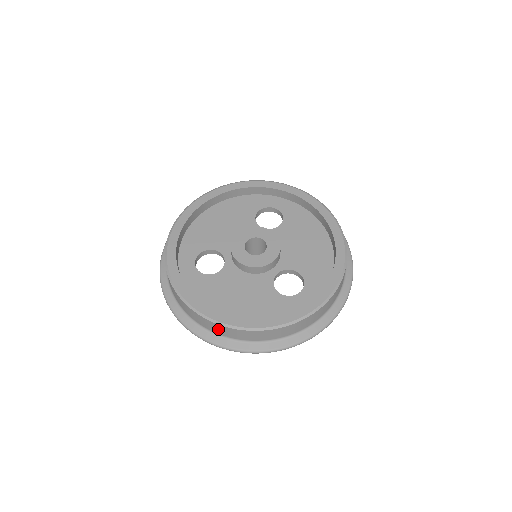
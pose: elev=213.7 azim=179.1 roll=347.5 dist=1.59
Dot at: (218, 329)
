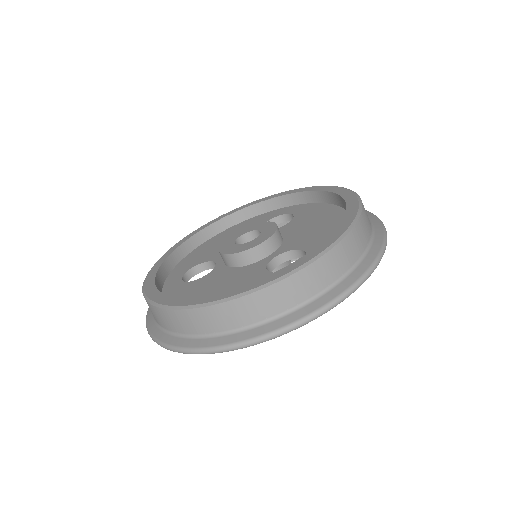
Dot at: (182, 322)
